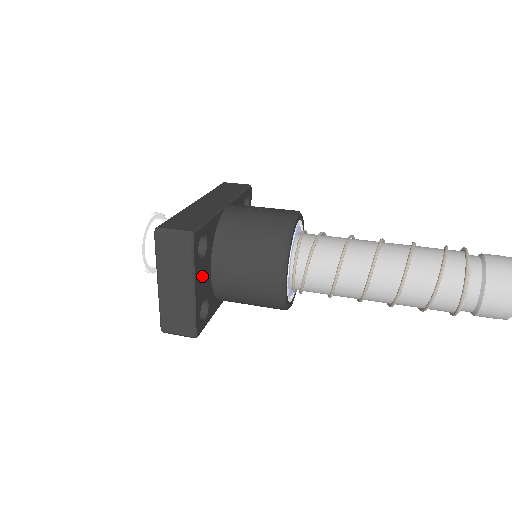
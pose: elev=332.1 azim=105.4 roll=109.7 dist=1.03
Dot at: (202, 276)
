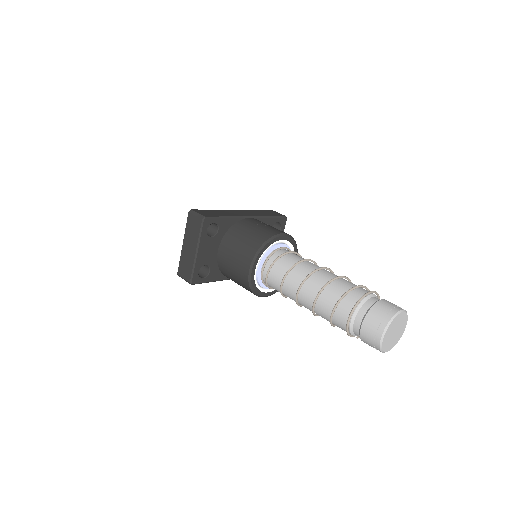
Dot at: (208, 248)
